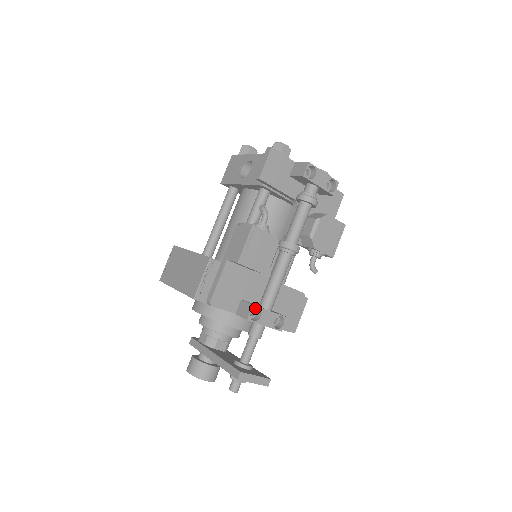
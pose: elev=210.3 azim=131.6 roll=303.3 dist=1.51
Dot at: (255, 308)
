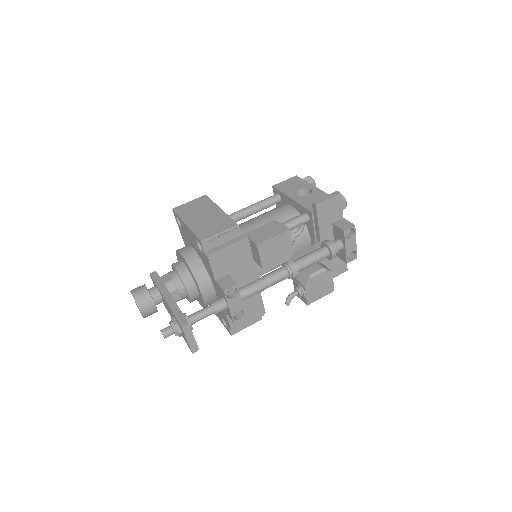
Dot at: (234, 289)
